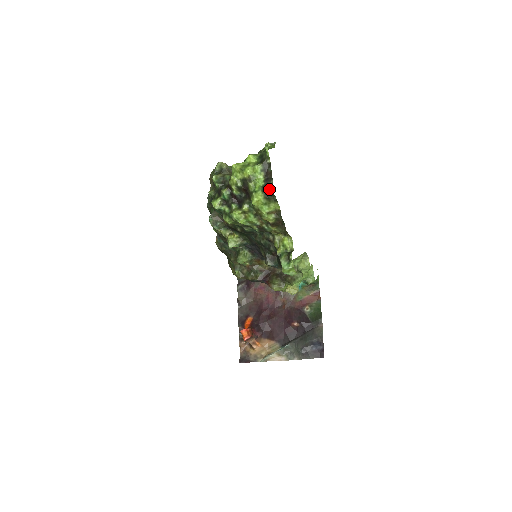
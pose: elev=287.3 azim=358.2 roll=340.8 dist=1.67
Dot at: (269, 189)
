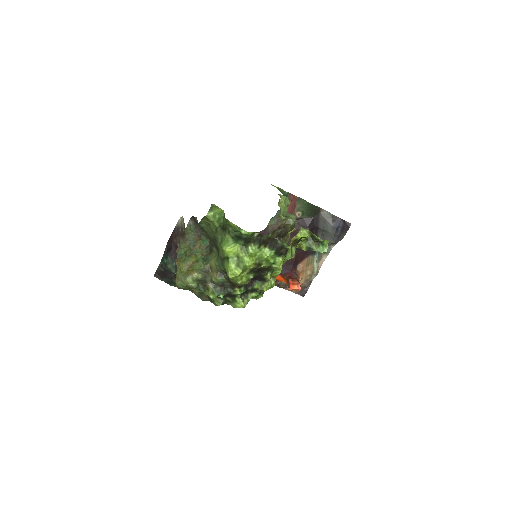
Dot at: (285, 249)
